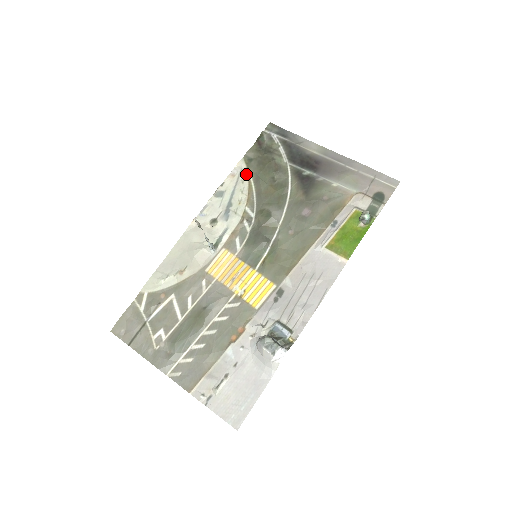
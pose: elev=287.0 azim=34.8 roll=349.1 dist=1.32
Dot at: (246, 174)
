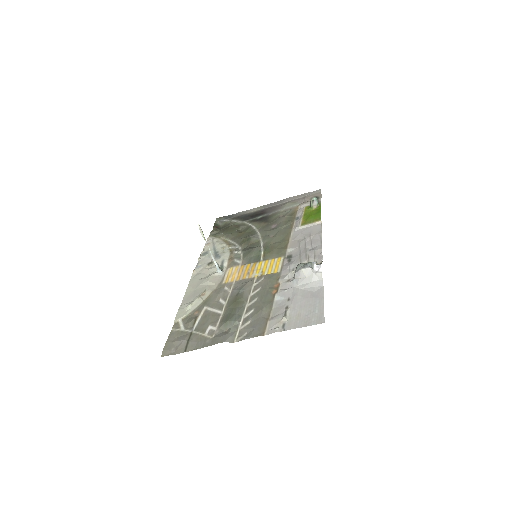
Dot at: (217, 239)
